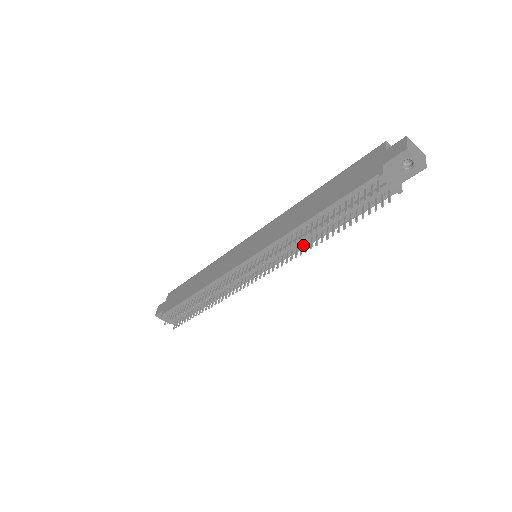
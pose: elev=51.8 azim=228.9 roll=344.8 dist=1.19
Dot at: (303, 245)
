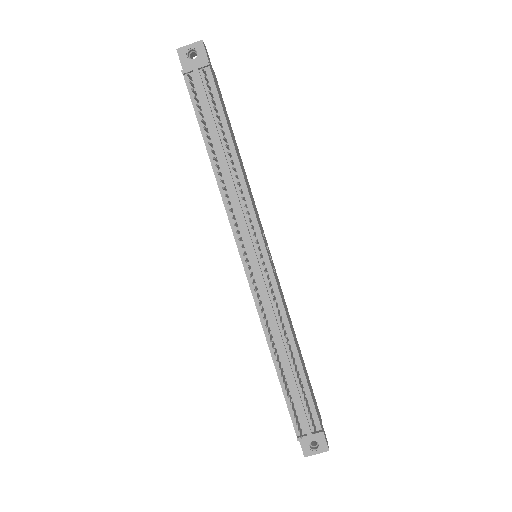
Dot at: (242, 185)
